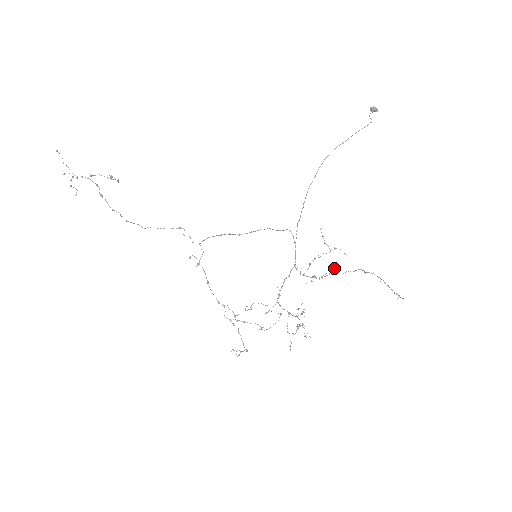
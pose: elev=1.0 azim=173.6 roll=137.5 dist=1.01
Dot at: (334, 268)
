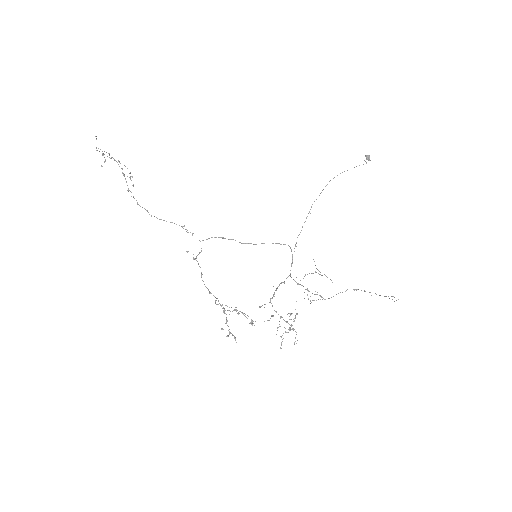
Dot at: occluded
